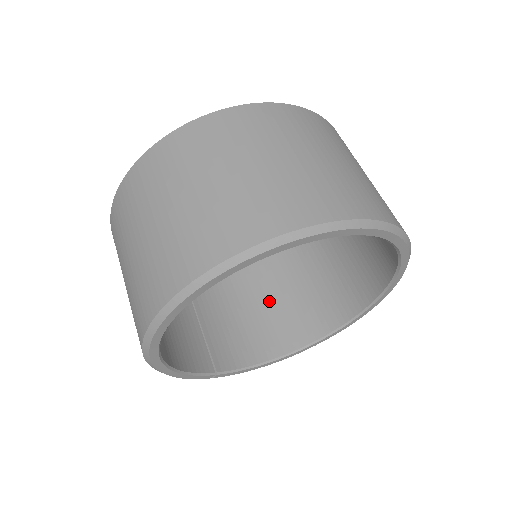
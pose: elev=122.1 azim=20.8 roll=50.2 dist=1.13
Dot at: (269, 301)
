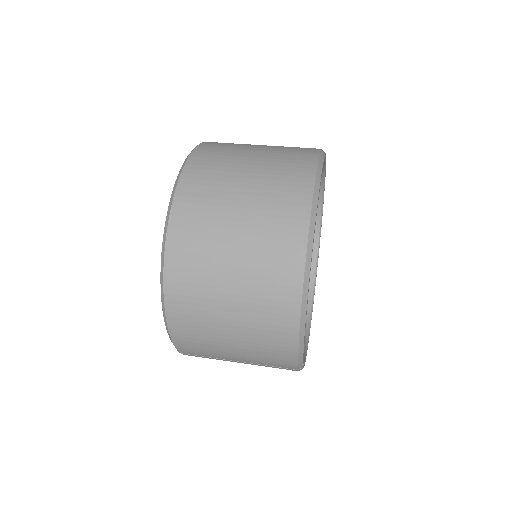
Dot at: occluded
